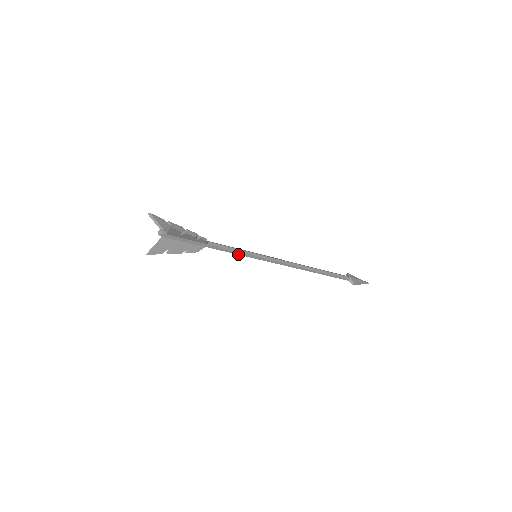
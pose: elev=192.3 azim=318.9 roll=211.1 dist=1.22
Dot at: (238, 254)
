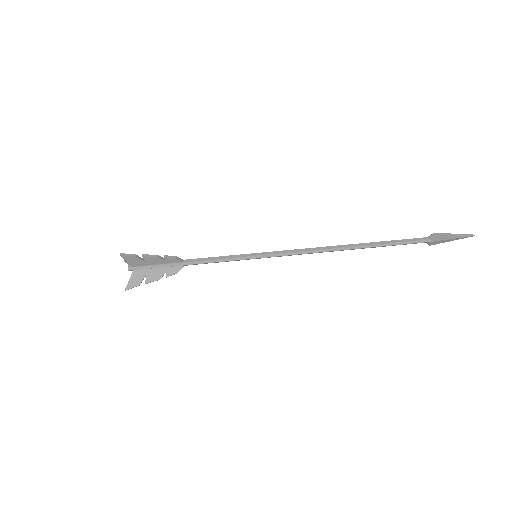
Dot at: (228, 259)
